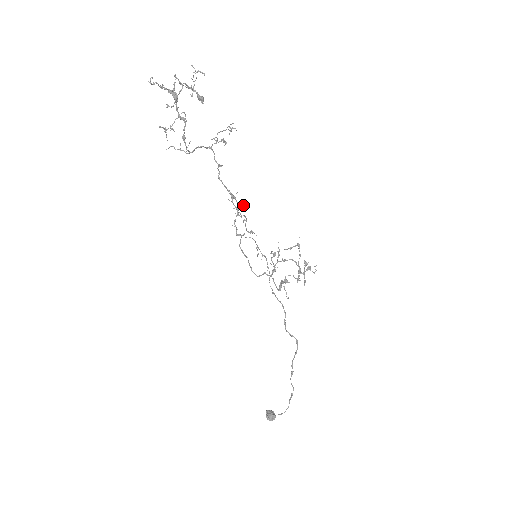
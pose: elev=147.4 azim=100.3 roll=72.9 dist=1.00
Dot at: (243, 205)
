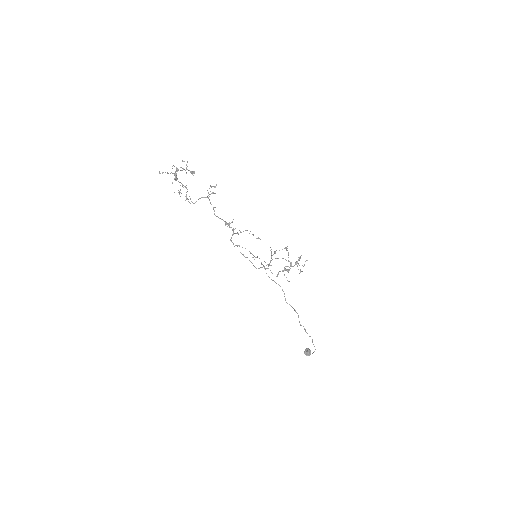
Dot at: (235, 228)
